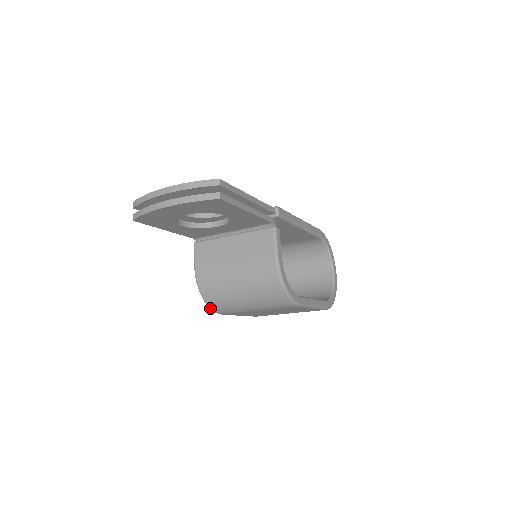
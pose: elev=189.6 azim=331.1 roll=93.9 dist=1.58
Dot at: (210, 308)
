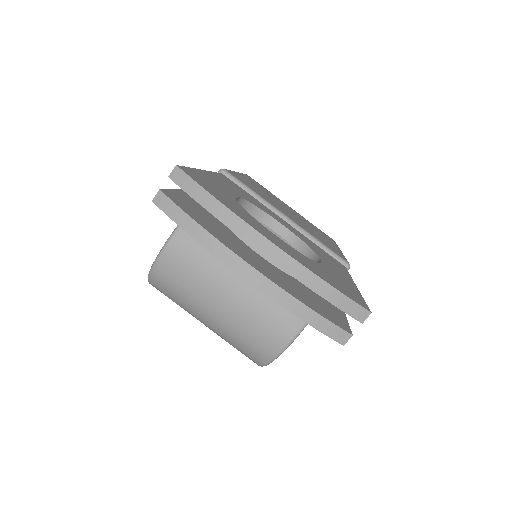
Dot at: (148, 281)
